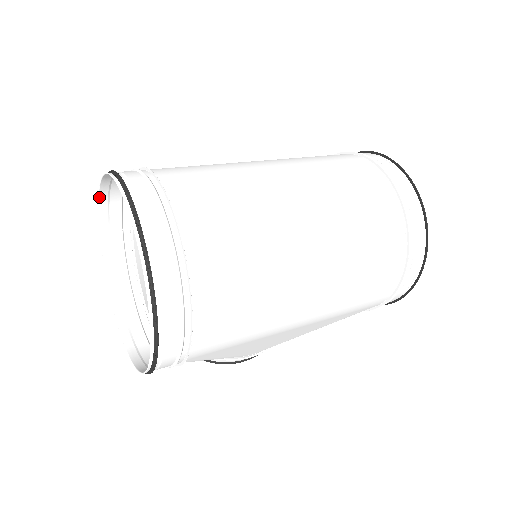
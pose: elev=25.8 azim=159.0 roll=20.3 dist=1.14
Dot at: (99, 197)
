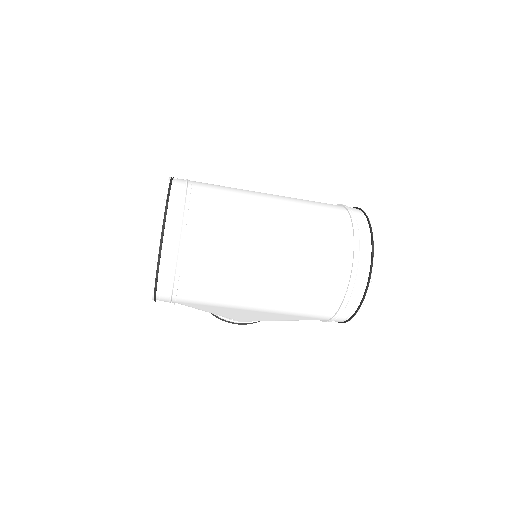
Dot at: occluded
